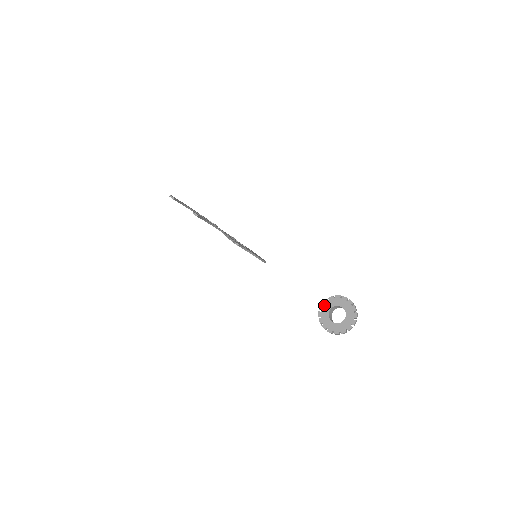
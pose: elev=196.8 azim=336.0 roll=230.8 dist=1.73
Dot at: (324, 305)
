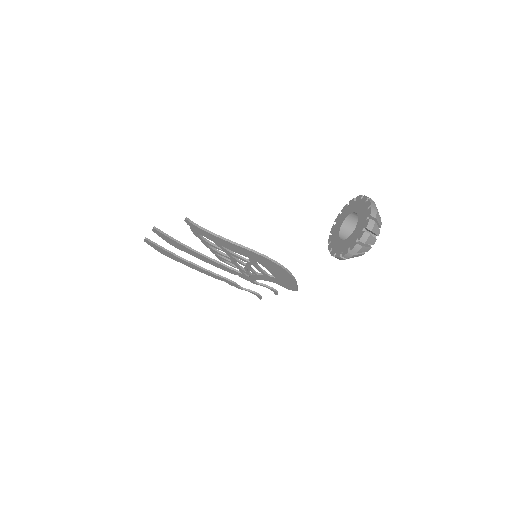
Dot at: (332, 233)
